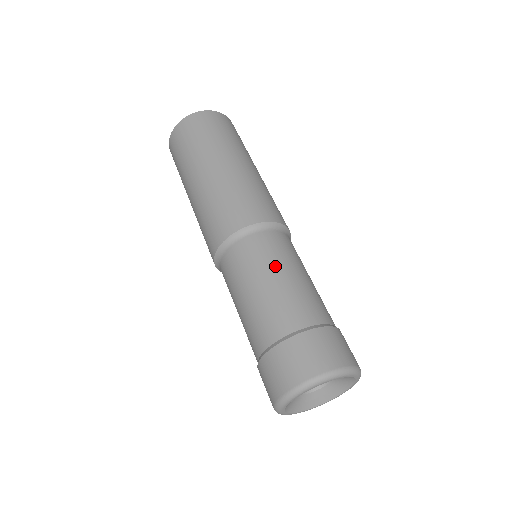
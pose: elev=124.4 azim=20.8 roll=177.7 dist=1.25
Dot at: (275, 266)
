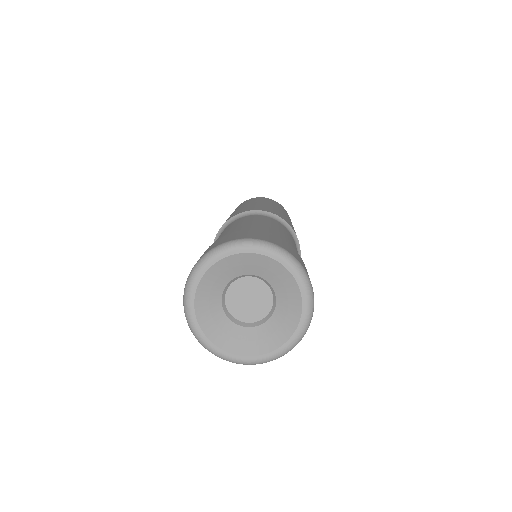
Dot at: (253, 220)
